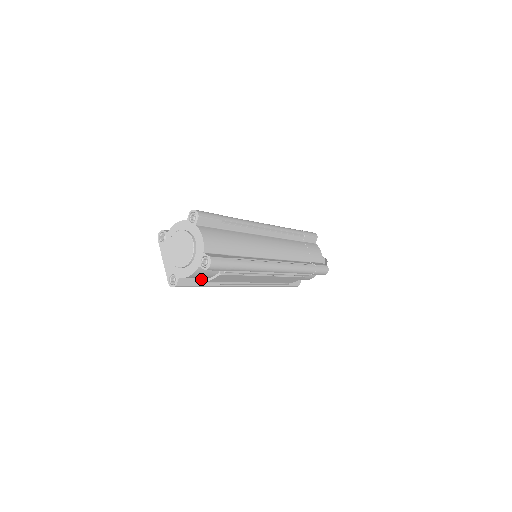
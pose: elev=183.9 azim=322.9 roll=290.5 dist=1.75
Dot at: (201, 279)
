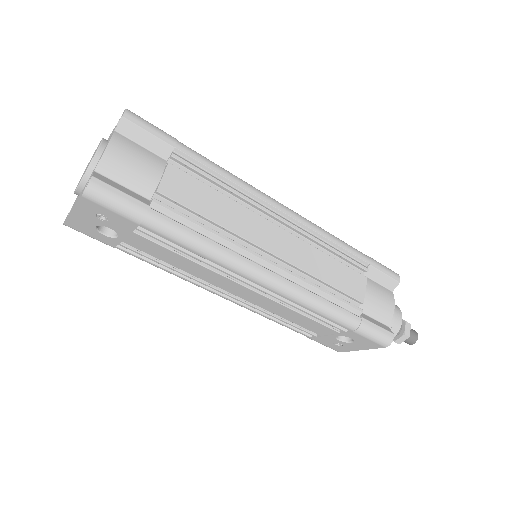
Dot at: (148, 201)
